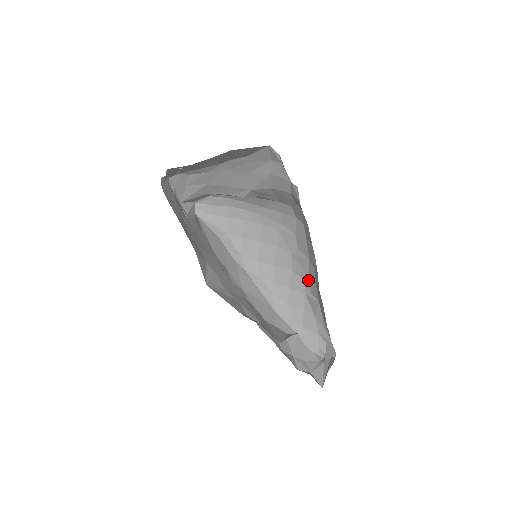
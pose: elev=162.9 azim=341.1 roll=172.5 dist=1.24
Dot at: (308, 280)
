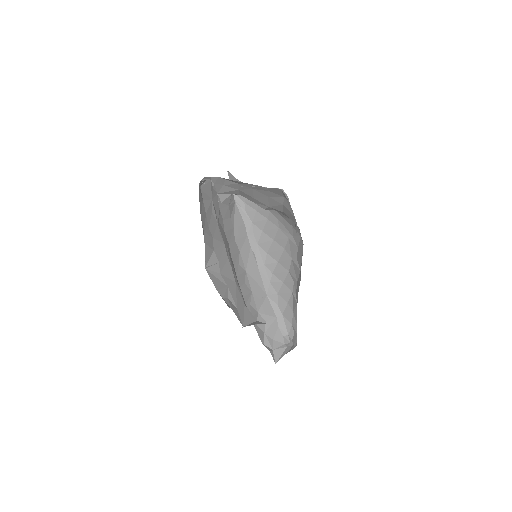
Dot at: (296, 284)
